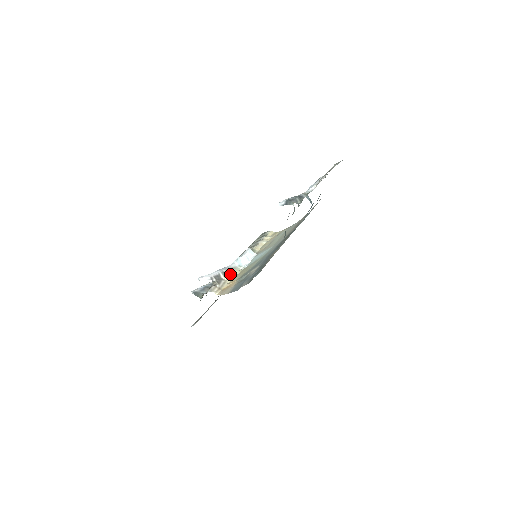
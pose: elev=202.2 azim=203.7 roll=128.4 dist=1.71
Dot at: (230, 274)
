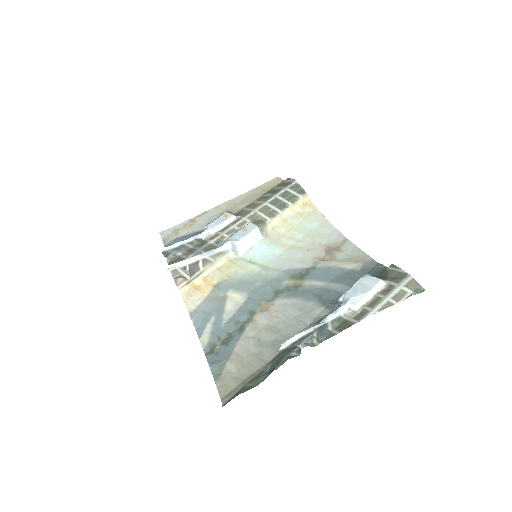
Dot at: (213, 262)
